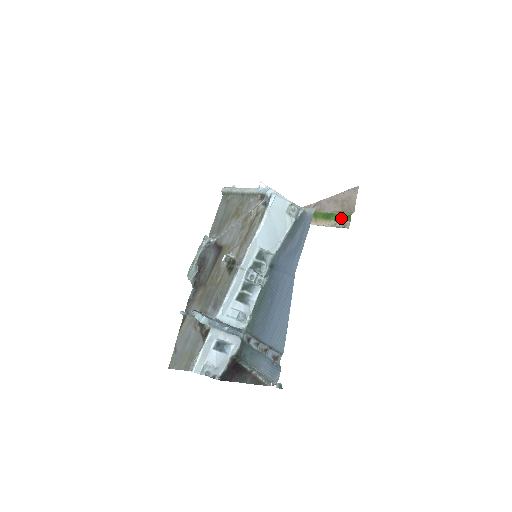
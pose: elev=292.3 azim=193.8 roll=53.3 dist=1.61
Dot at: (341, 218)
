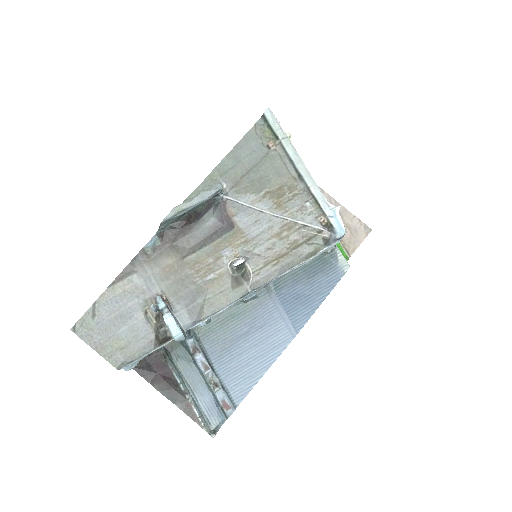
Dot at: occluded
